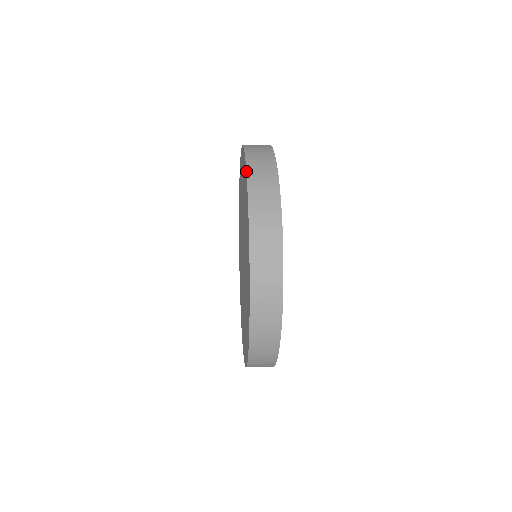
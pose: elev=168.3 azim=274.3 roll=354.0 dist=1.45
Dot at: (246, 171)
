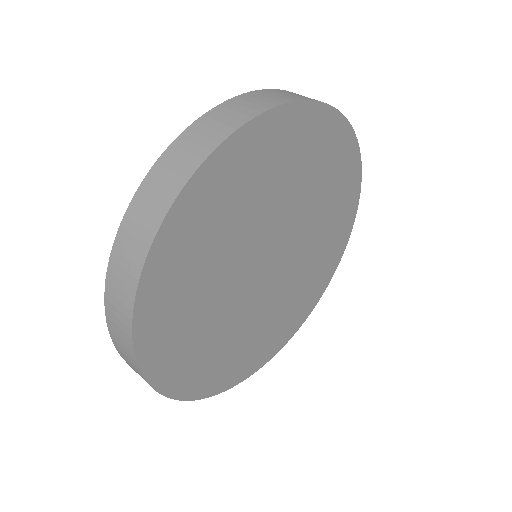
Dot at: occluded
